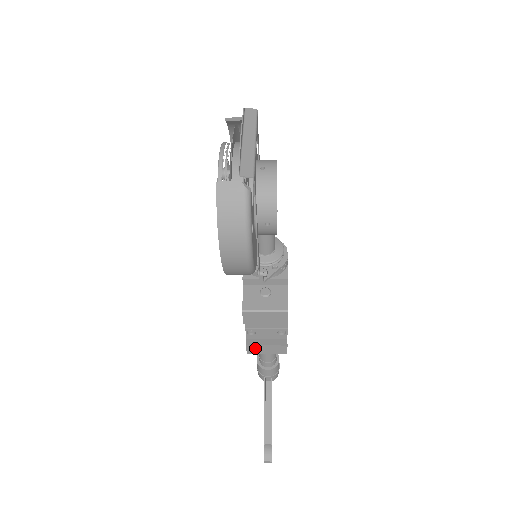
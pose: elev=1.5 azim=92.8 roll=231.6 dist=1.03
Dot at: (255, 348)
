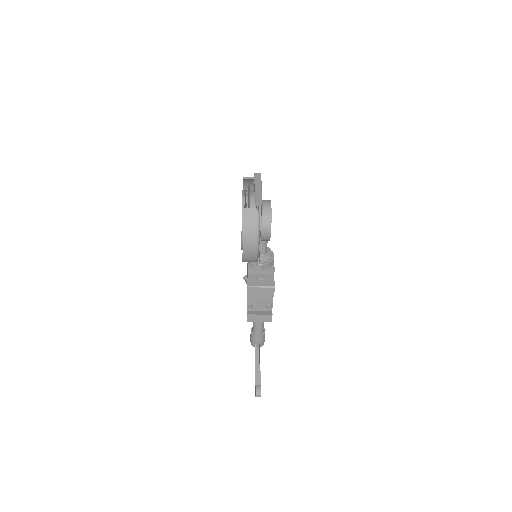
Dot at: (252, 317)
